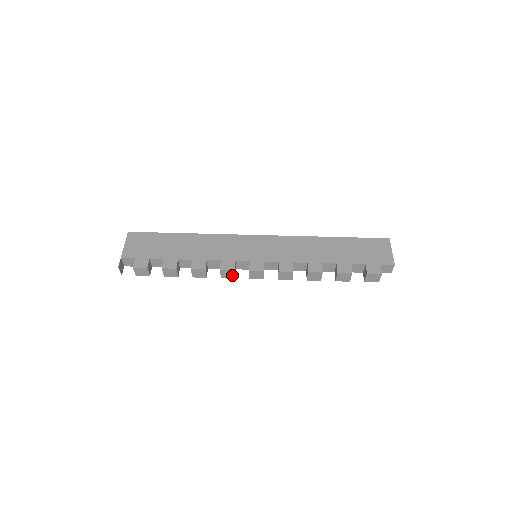
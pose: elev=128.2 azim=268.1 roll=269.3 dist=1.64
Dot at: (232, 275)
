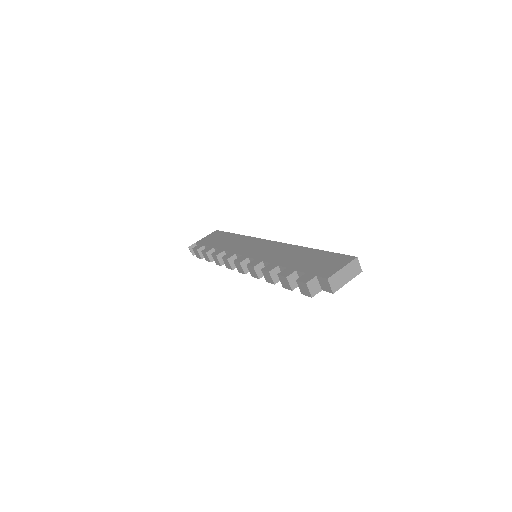
Dot at: (229, 265)
